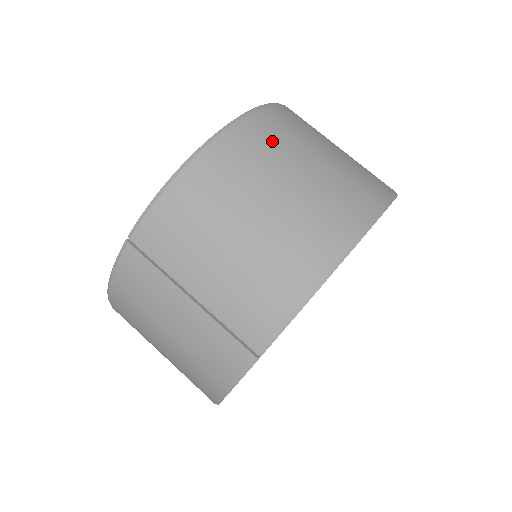
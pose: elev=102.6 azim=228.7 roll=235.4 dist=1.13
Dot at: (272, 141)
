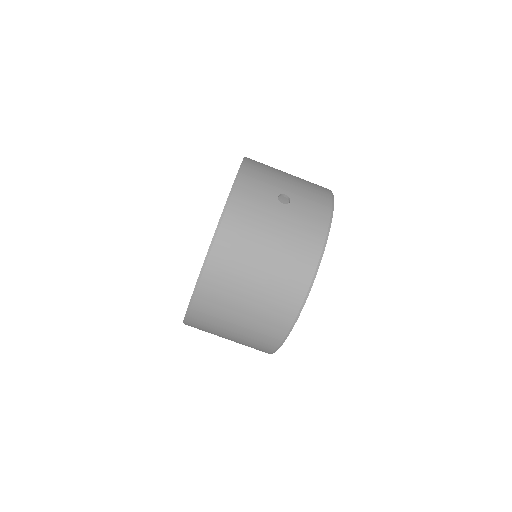
Dot at: (224, 287)
